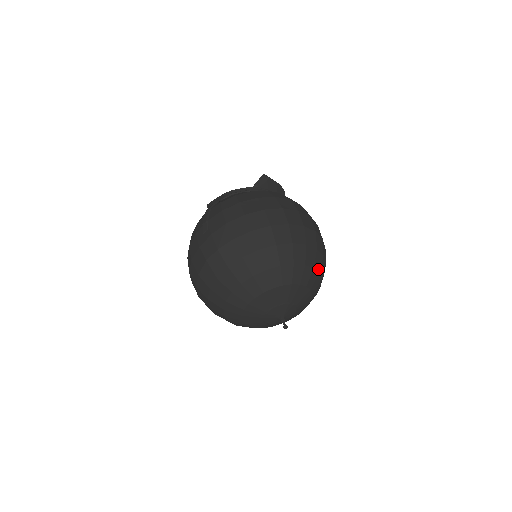
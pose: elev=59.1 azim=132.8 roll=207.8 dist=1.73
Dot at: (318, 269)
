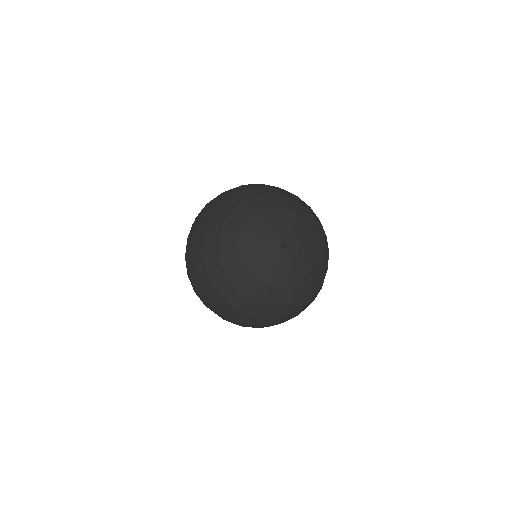
Dot at: (306, 208)
